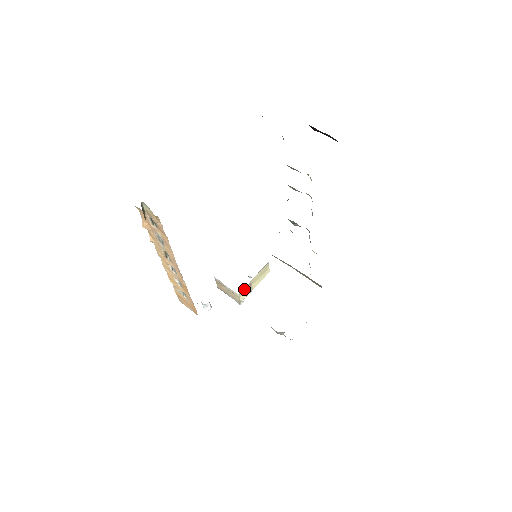
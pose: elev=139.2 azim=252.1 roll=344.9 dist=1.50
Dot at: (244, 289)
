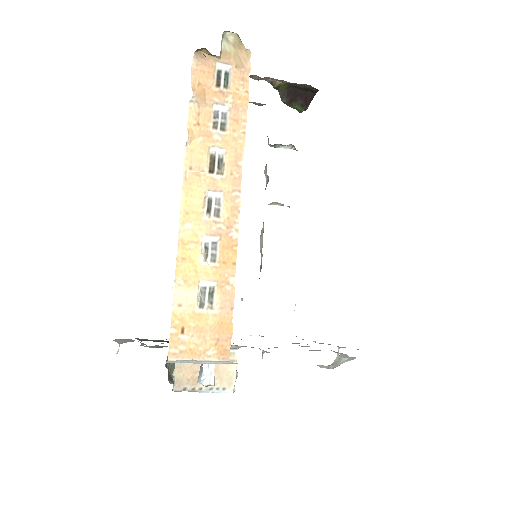
Dot at: occluded
